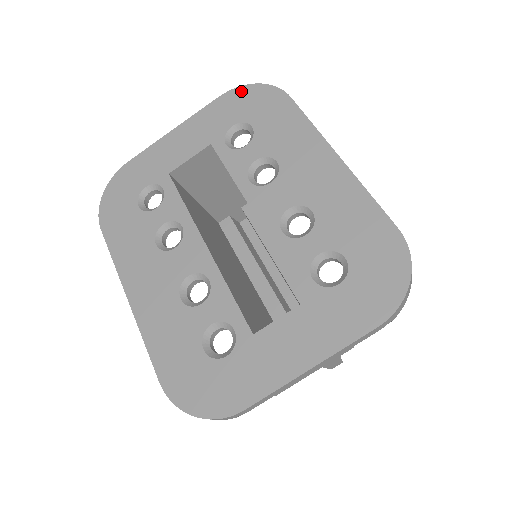
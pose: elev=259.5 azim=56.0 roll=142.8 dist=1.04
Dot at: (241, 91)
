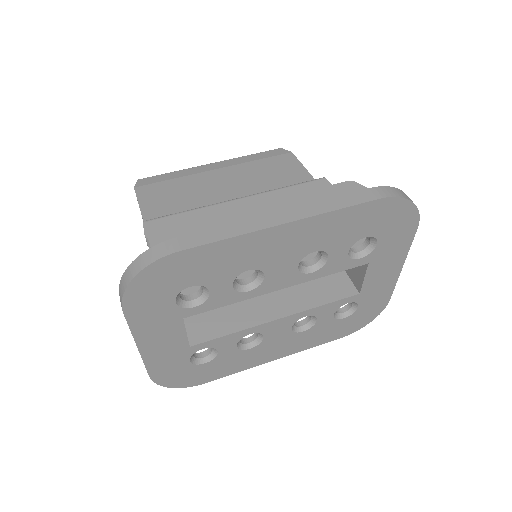
Dot at: (132, 294)
